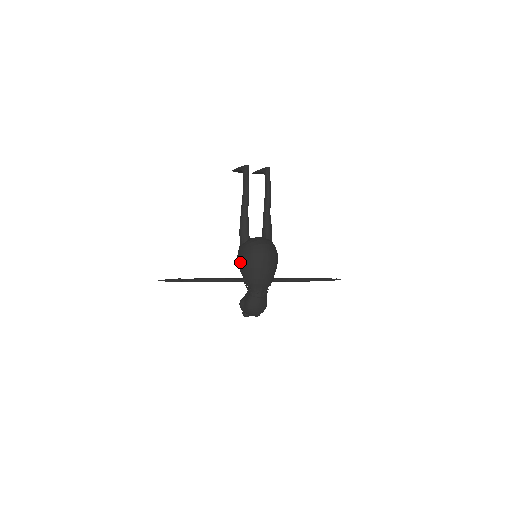
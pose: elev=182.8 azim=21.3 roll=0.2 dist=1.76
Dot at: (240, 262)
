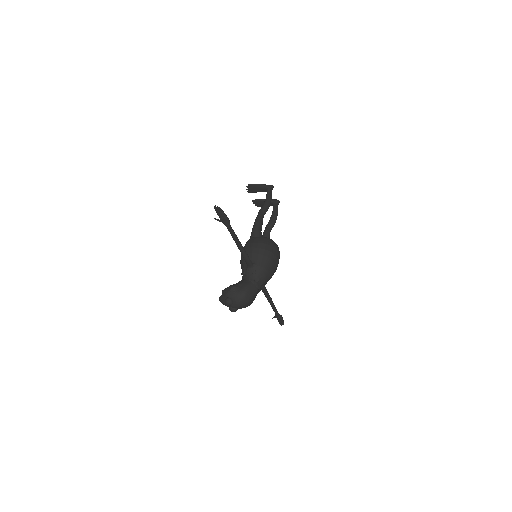
Dot at: (256, 248)
